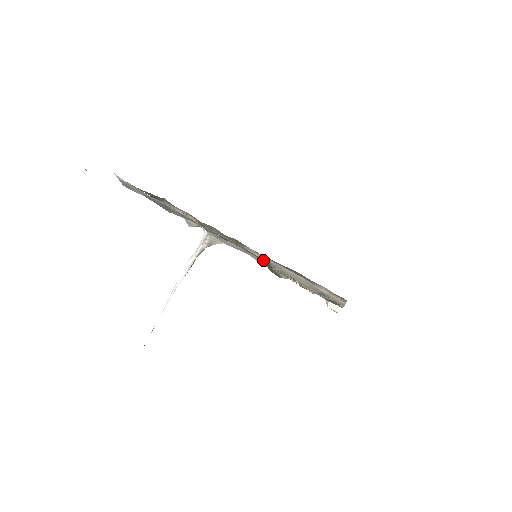
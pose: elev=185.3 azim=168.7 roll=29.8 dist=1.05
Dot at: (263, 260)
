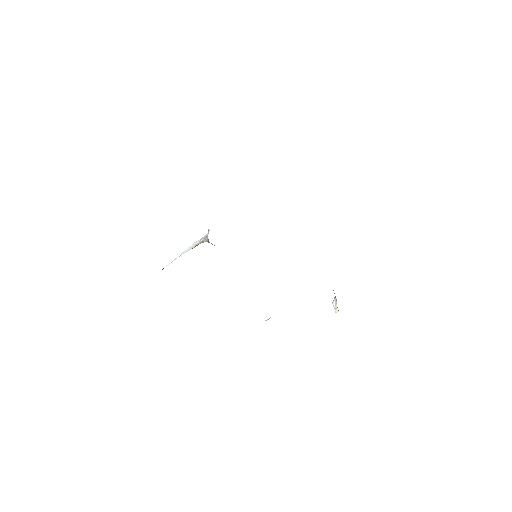
Dot at: occluded
